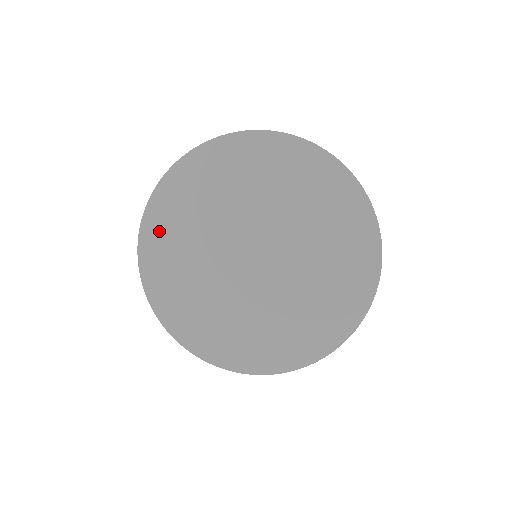
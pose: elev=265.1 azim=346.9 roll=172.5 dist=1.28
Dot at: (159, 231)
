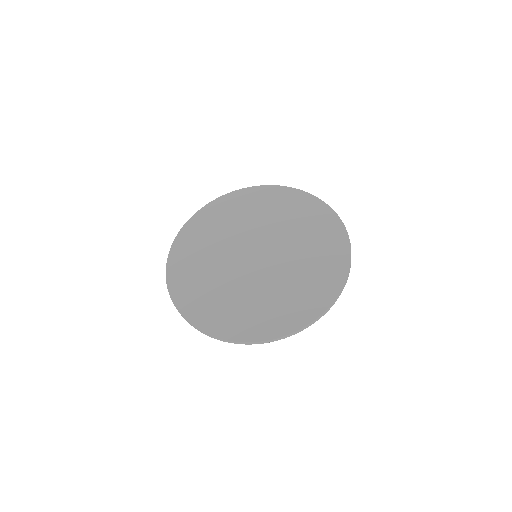
Dot at: (183, 252)
